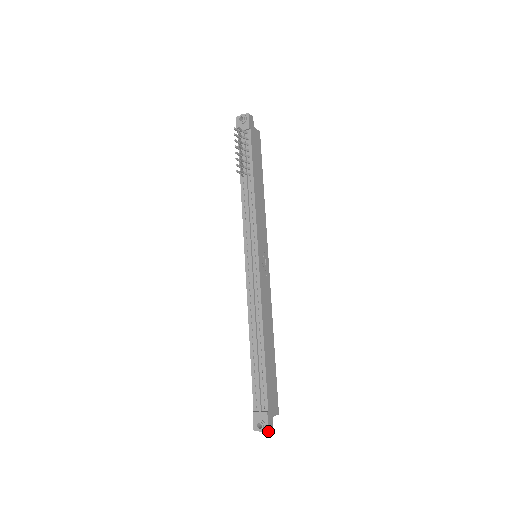
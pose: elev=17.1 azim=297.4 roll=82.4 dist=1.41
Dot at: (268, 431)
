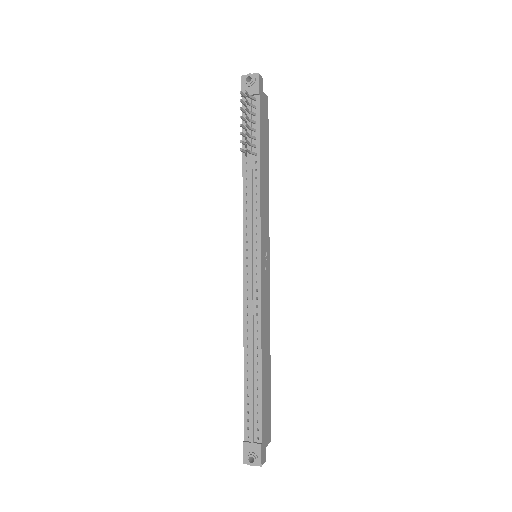
Dot at: (261, 466)
